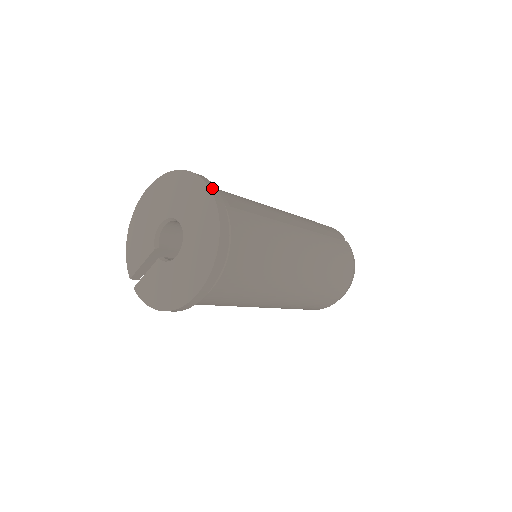
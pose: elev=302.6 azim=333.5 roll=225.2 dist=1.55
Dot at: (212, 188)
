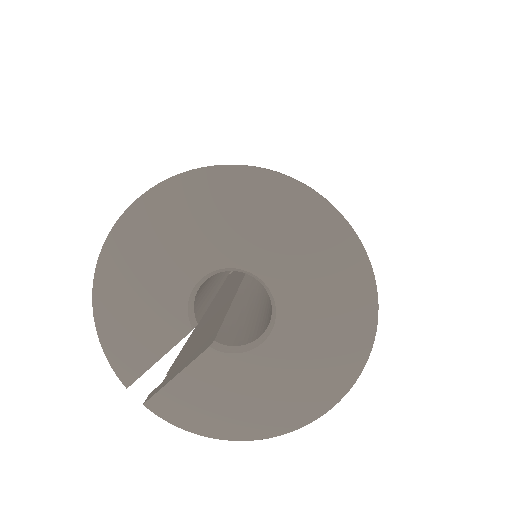
Dot at: occluded
